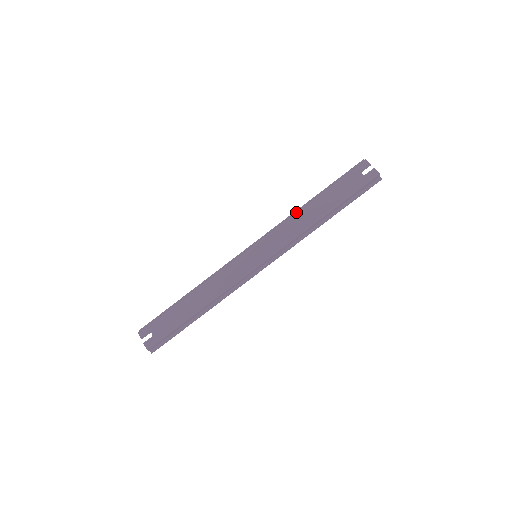
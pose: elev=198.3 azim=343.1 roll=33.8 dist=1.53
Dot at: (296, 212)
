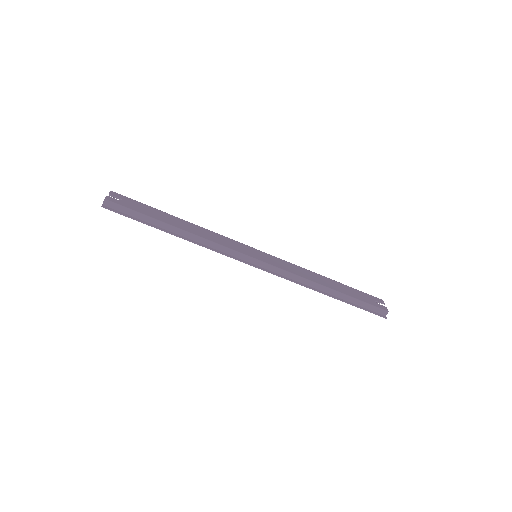
Dot at: occluded
